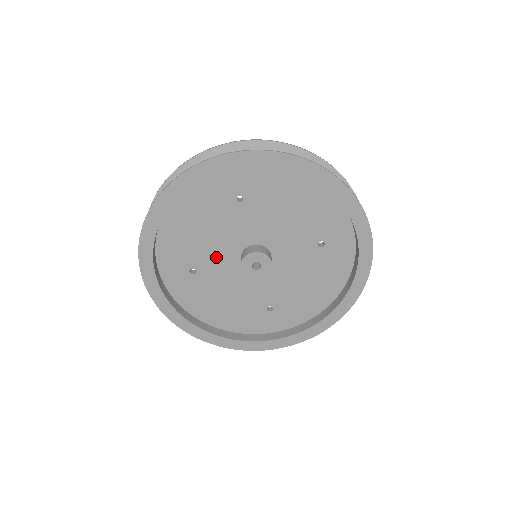
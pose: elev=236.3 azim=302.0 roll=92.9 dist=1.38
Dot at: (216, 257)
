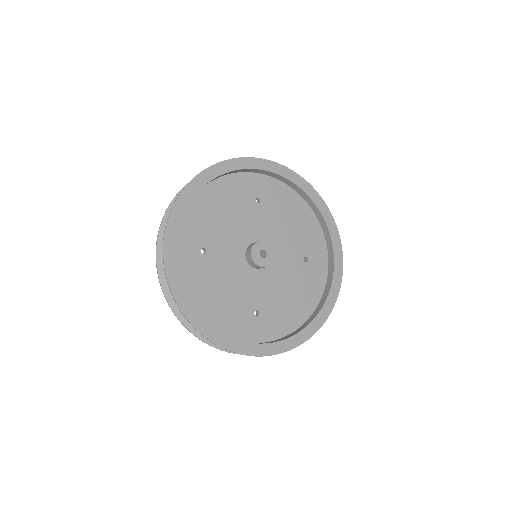
Dot at: (227, 244)
